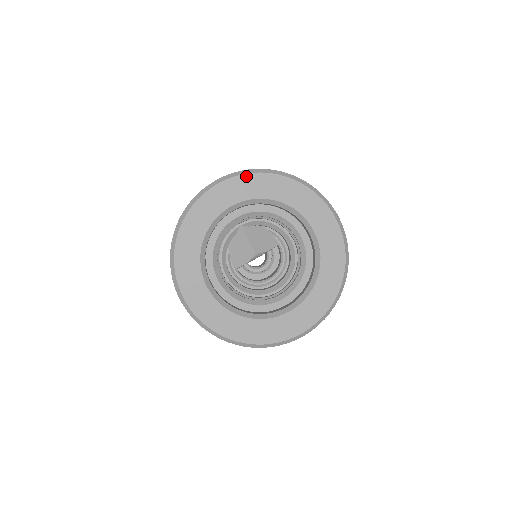
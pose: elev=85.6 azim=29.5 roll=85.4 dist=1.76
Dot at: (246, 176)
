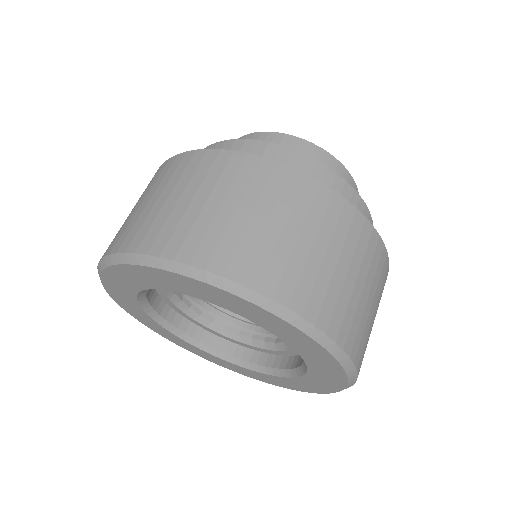
Dot at: (112, 269)
